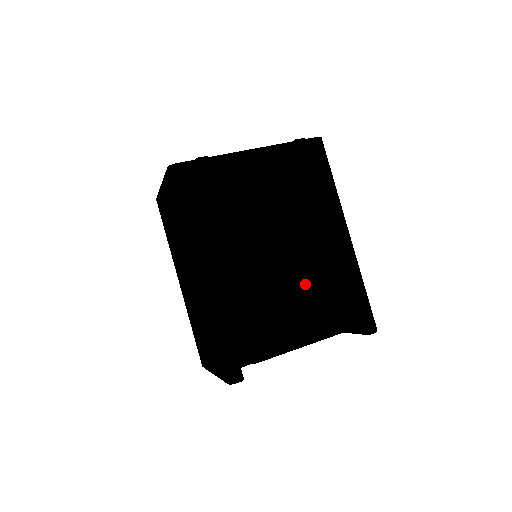
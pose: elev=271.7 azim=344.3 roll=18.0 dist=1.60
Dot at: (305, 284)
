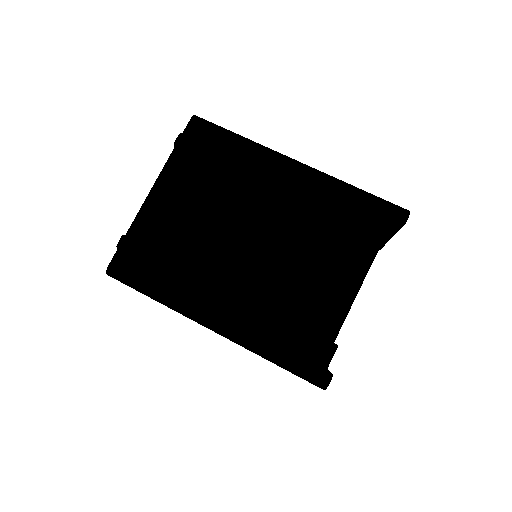
Dot at: (303, 244)
